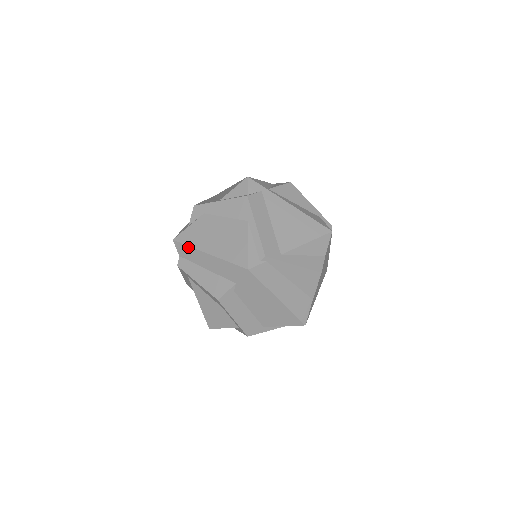
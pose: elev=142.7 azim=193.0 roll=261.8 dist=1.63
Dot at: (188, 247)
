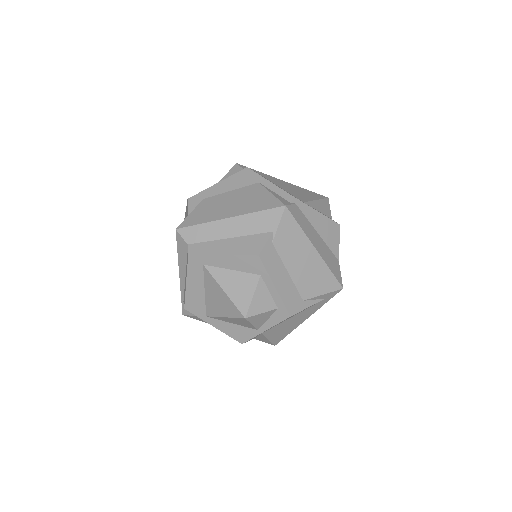
Dot at: (199, 225)
